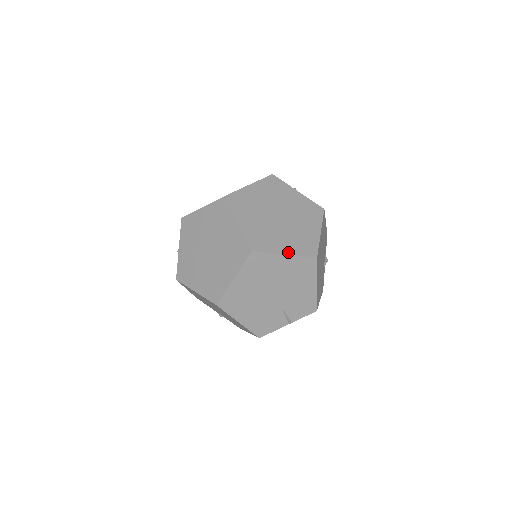
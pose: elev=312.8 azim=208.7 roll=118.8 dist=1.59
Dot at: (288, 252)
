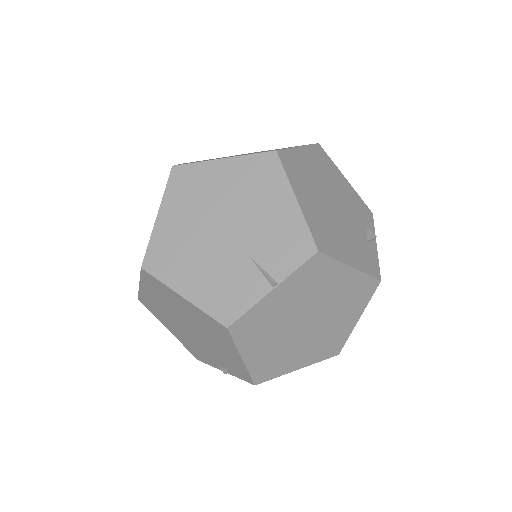
Dot at: (229, 157)
